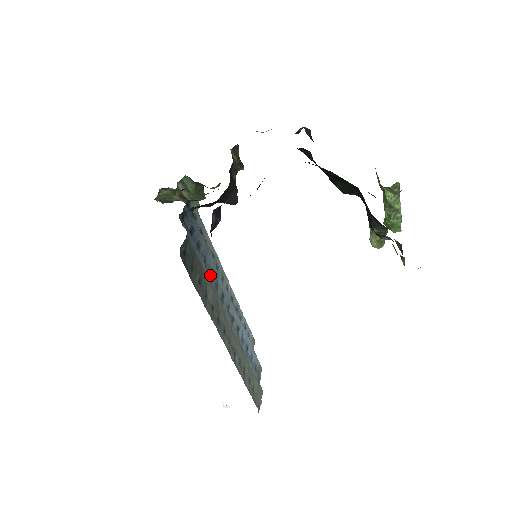
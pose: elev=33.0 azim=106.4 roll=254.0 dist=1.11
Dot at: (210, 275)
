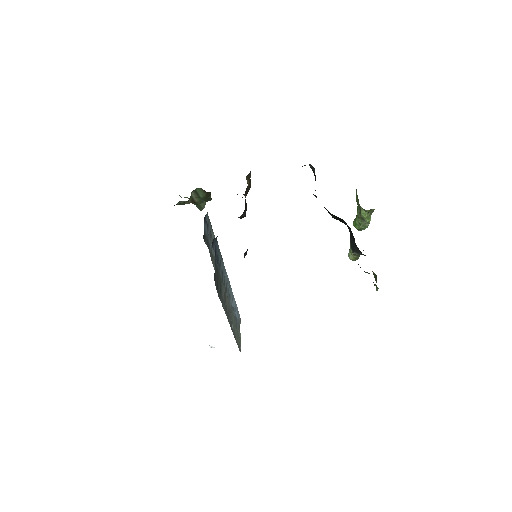
Dot at: (222, 276)
